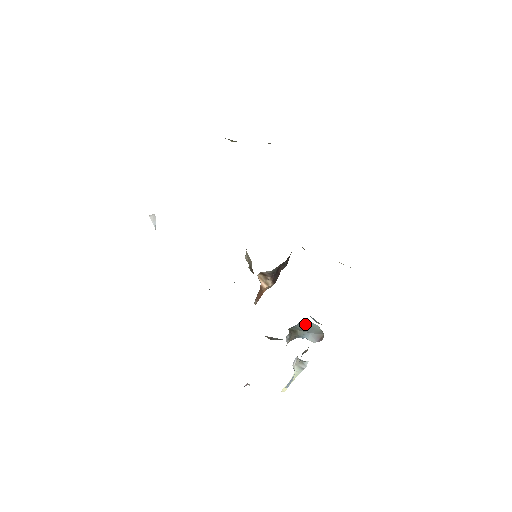
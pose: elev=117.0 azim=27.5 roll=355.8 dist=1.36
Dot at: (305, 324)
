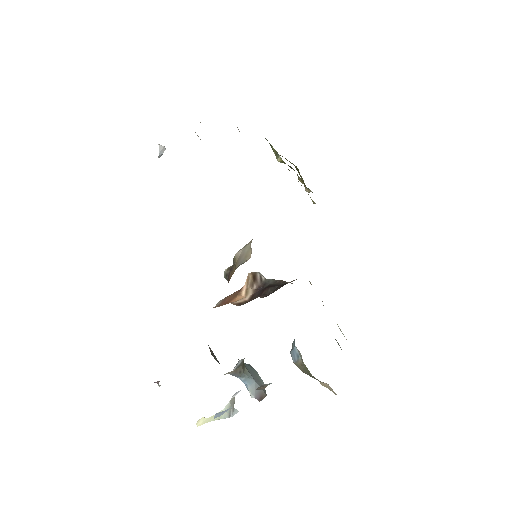
Dot at: (253, 369)
